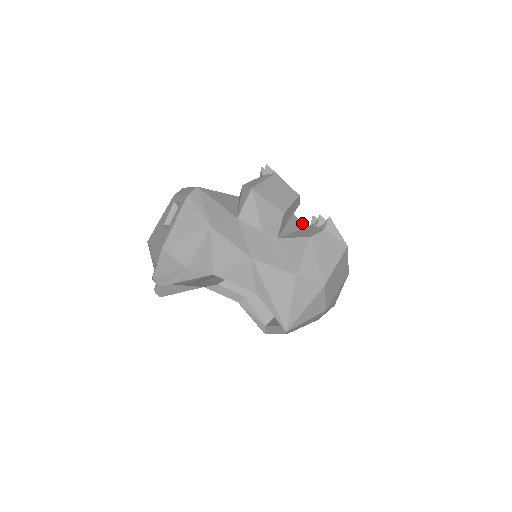
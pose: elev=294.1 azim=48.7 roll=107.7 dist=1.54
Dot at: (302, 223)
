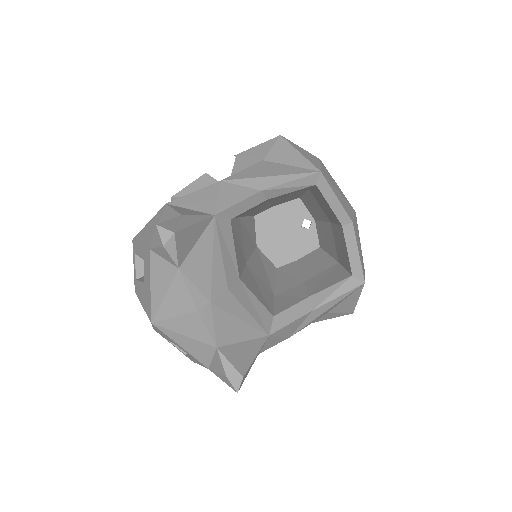
Dot at: occluded
